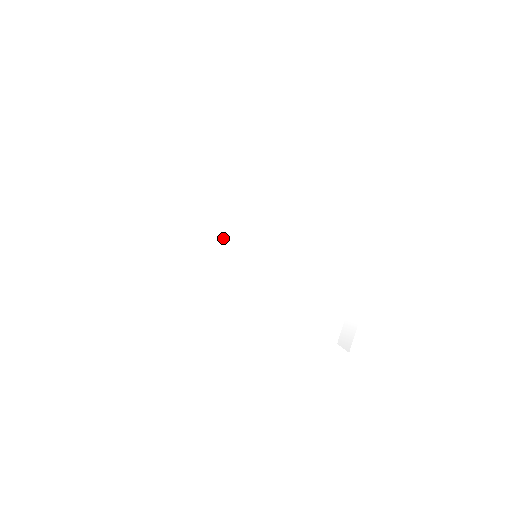
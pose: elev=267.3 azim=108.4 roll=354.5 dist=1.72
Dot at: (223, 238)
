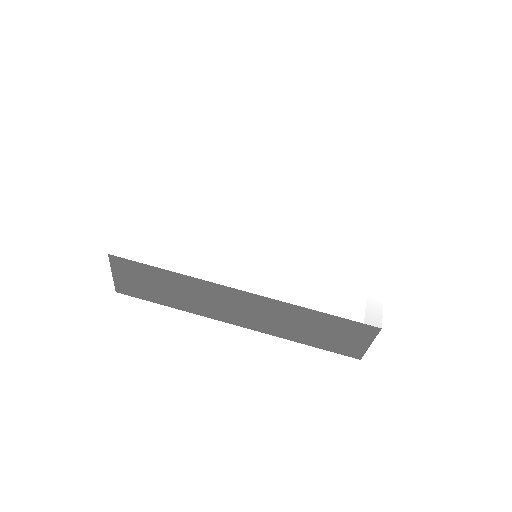
Dot at: (222, 222)
